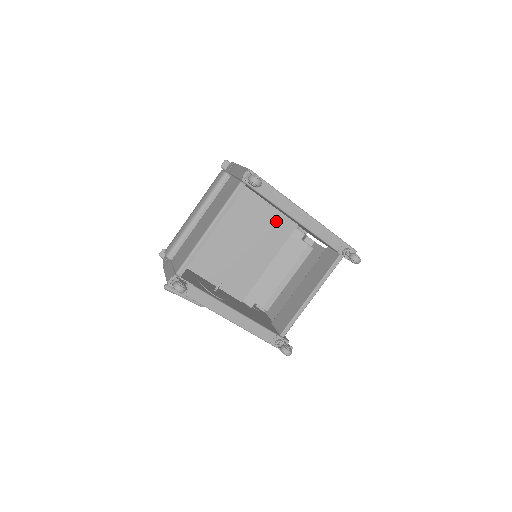
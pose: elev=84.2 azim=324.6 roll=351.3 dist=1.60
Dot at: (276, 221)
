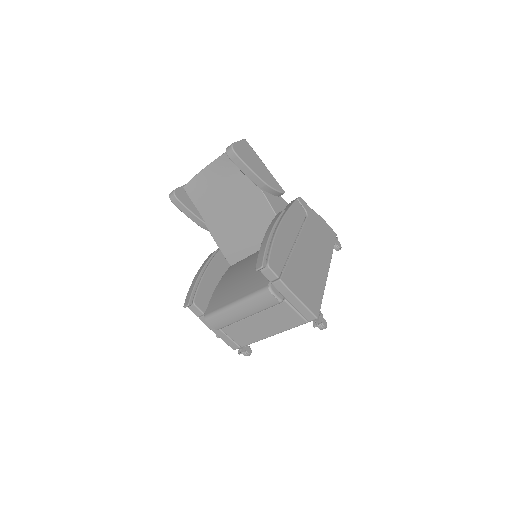
Dot at: occluded
